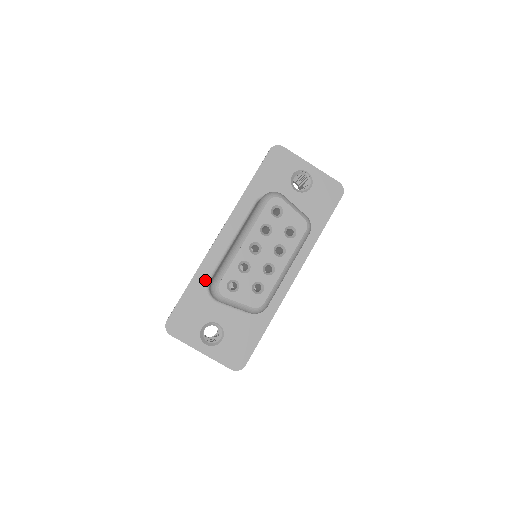
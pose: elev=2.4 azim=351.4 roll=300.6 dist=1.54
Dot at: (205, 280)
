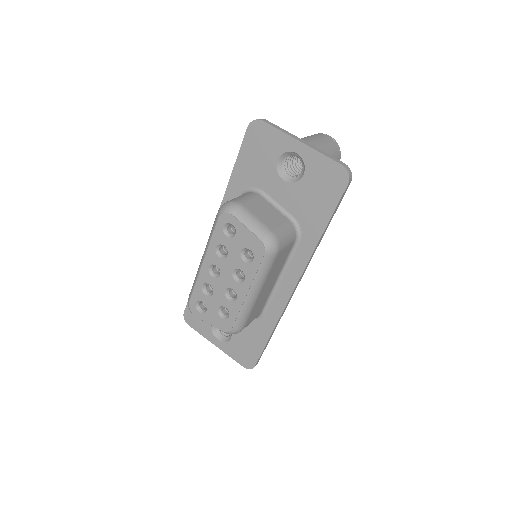
Dot at: occluded
